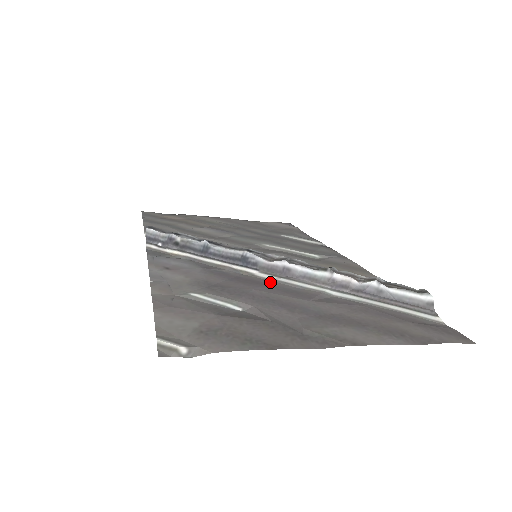
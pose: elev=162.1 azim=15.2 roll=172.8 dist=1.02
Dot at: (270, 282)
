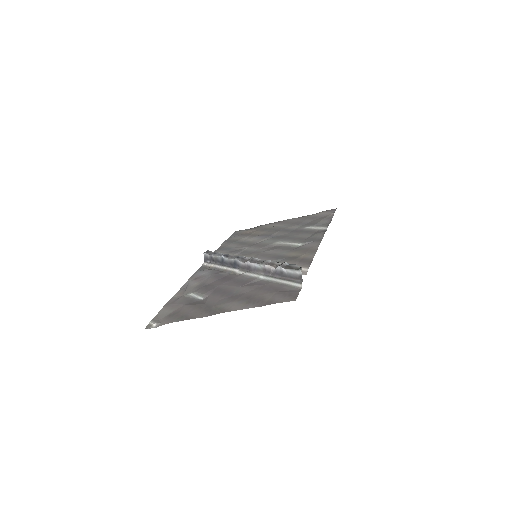
Dot at: (237, 277)
